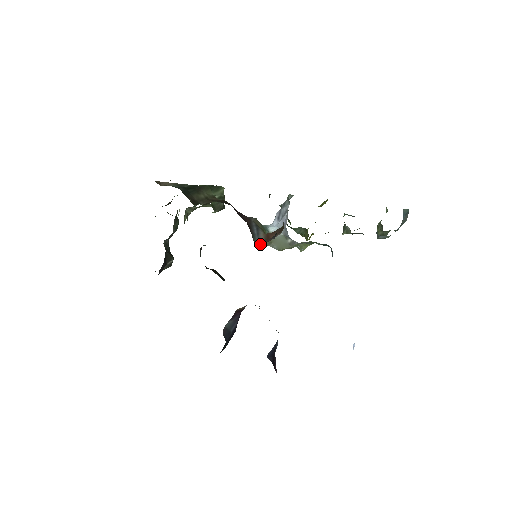
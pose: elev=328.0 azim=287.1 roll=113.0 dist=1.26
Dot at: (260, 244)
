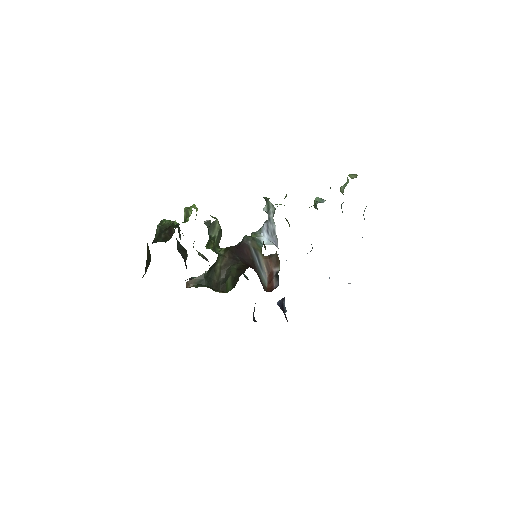
Dot at: (268, 286)
